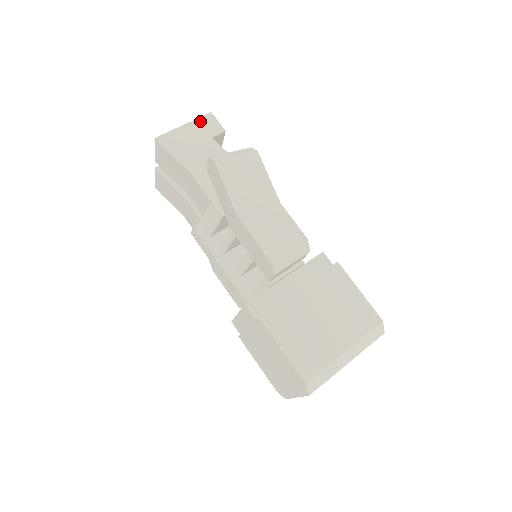
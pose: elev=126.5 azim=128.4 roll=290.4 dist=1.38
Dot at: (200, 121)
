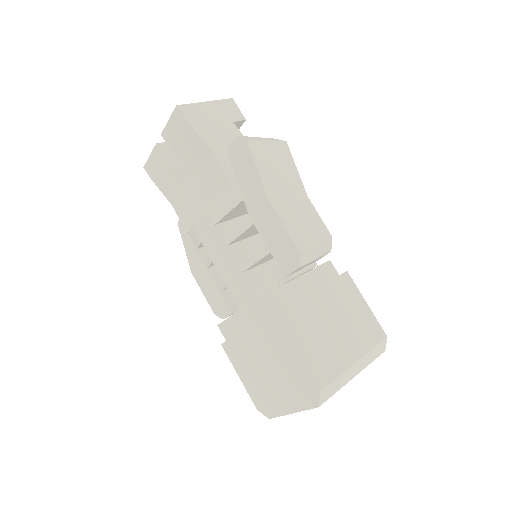
Dot at: (222, 103)
